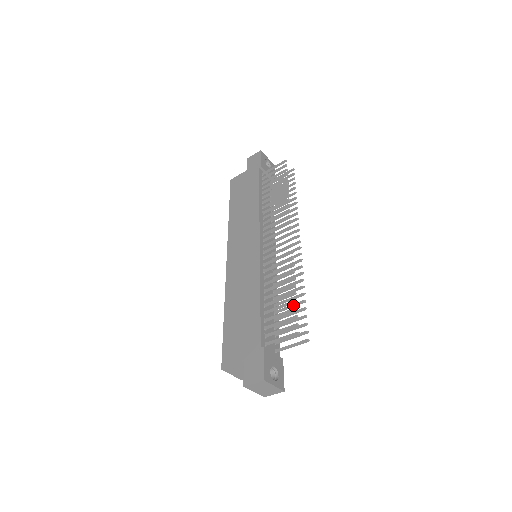
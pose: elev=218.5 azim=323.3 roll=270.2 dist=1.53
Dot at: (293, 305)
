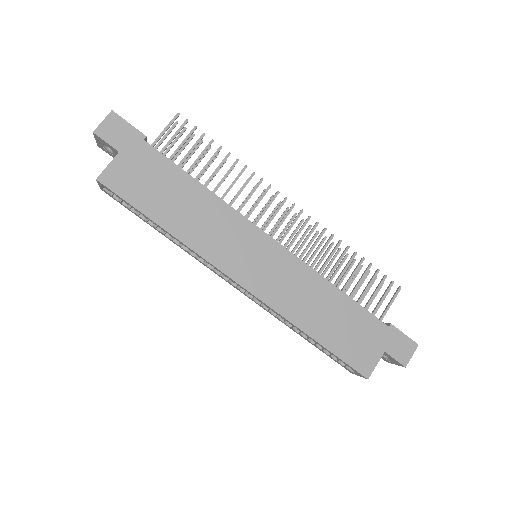
Dot at: occluded
